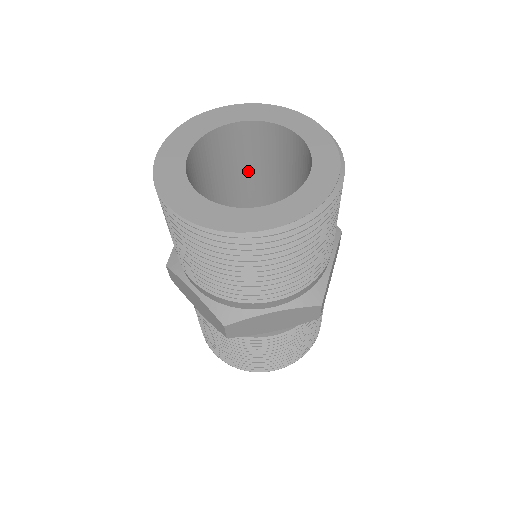
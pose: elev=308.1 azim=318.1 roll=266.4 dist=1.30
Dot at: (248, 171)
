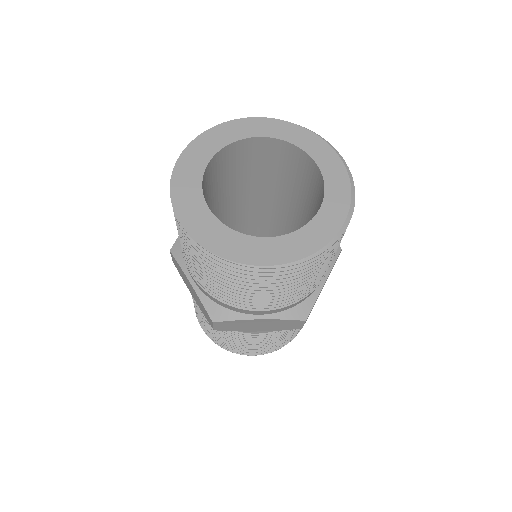
Dot at: (217, 195)
